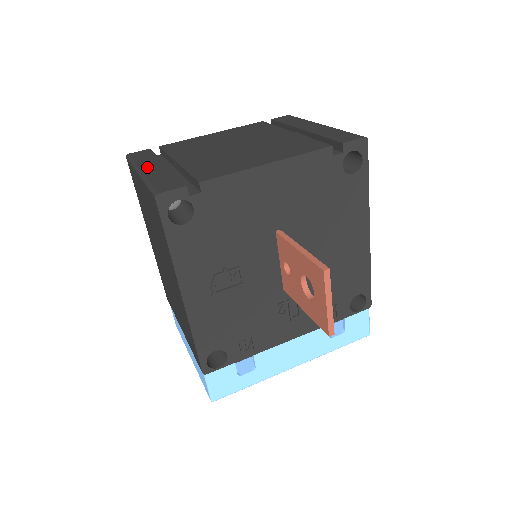
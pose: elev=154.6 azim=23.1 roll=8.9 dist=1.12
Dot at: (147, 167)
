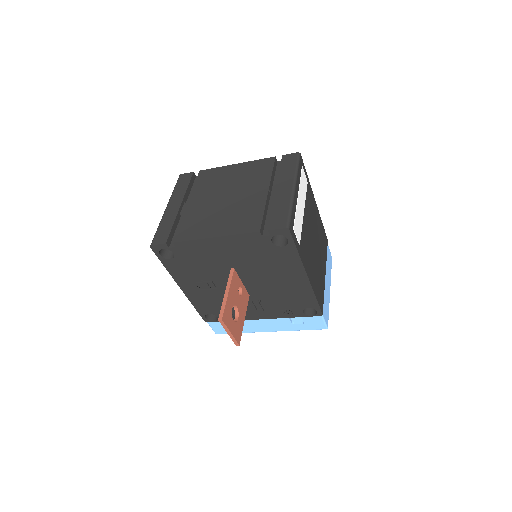
Dot at: (172, 204)
